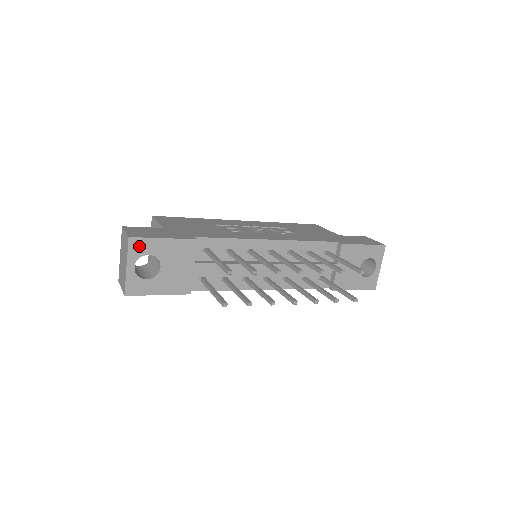
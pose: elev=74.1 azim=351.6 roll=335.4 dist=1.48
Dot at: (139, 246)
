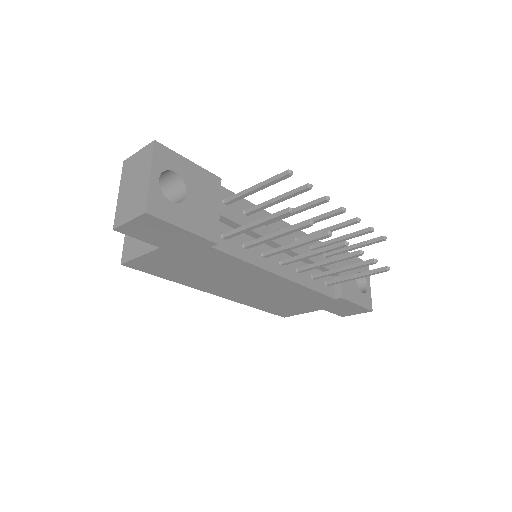
Dot at: (165, 156)
